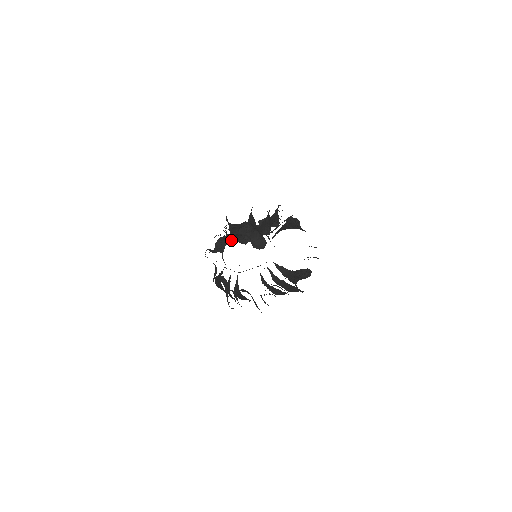
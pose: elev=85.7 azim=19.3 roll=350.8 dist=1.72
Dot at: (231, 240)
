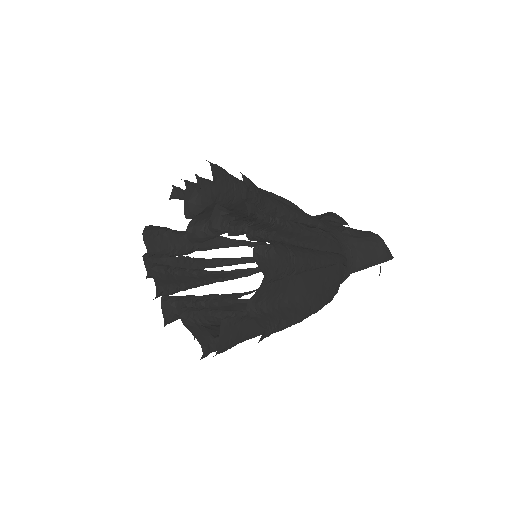
Dot at: occluded
